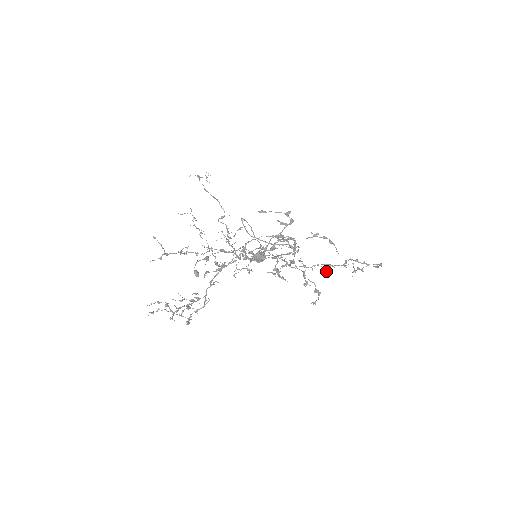
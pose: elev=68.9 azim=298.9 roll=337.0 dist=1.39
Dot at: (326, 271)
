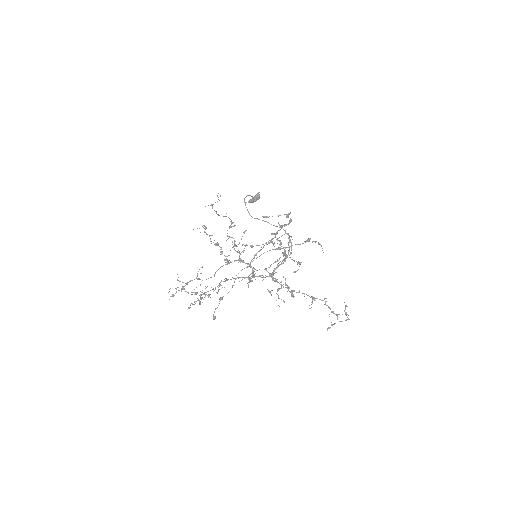
Dot at: (309, 308)
